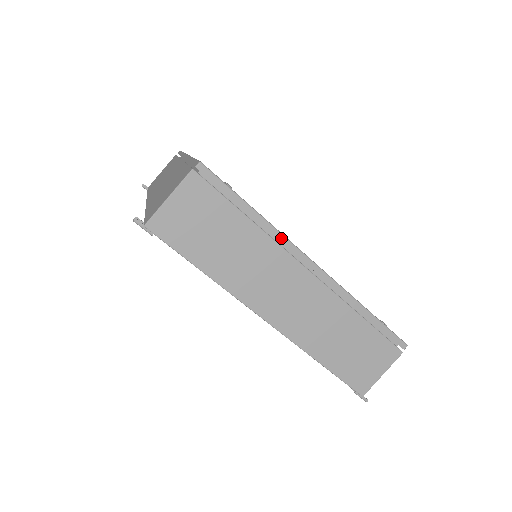
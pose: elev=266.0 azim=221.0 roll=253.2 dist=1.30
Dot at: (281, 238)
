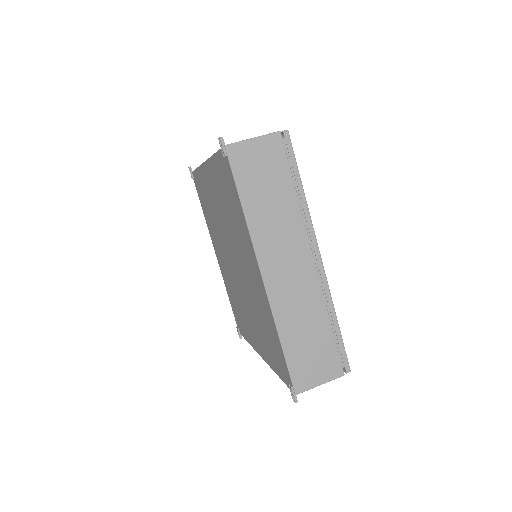
Dot at: (309, 220)
